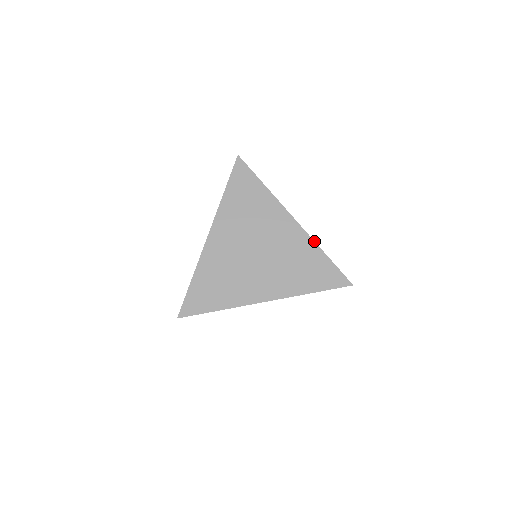
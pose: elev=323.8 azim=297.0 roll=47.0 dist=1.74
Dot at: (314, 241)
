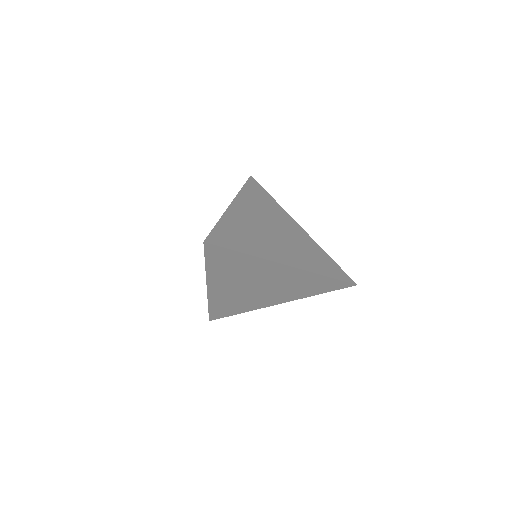
Dot at: (313, 273)
